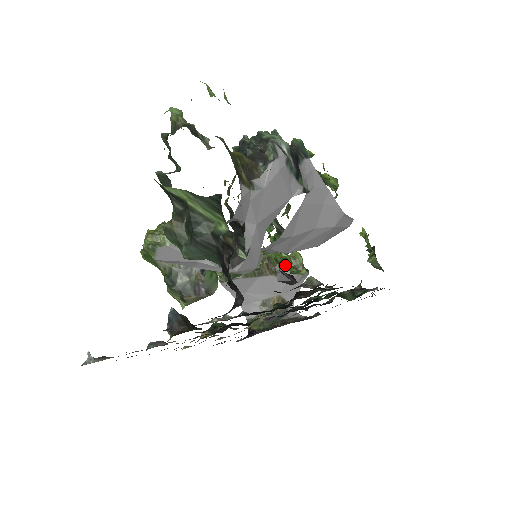
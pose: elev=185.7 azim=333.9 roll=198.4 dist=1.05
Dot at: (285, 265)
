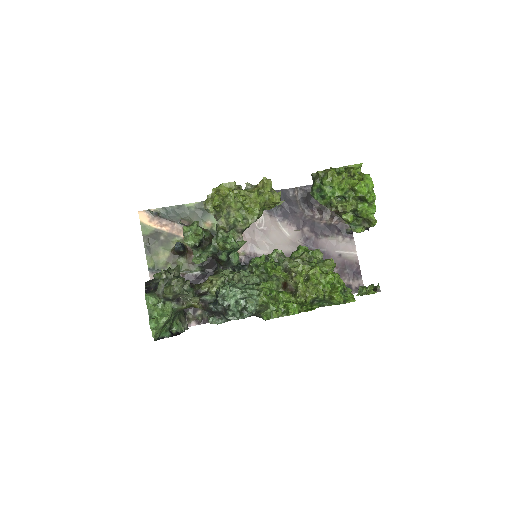
Dot at: (348, 222)
